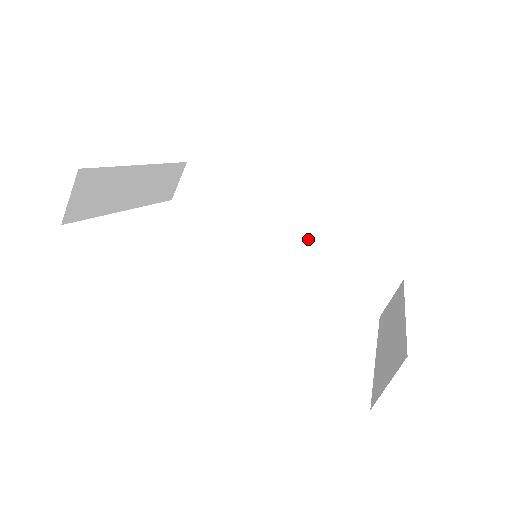
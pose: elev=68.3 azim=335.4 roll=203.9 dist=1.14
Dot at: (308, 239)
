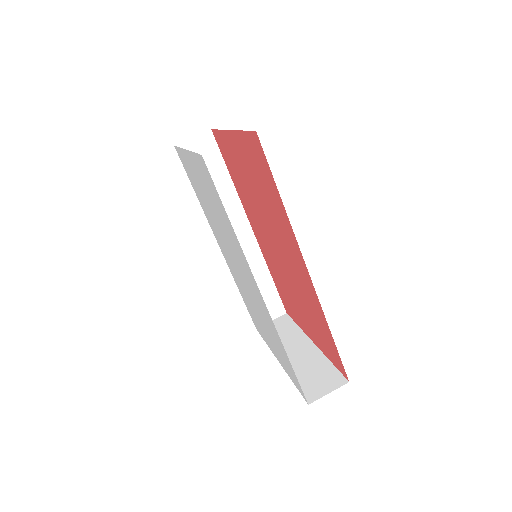
Dot at: (252, 251)
